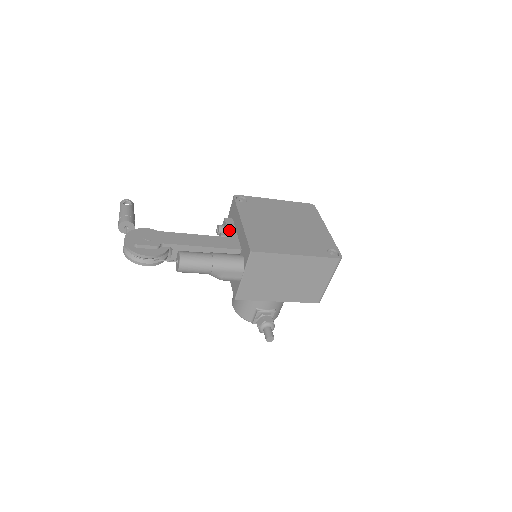
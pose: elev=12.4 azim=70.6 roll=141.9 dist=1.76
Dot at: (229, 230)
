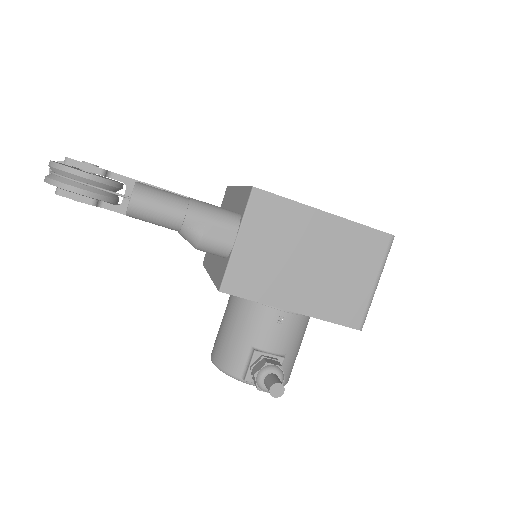
Dot at: occluded
